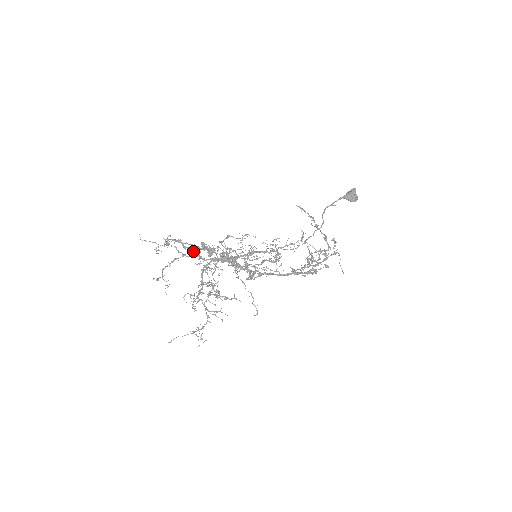
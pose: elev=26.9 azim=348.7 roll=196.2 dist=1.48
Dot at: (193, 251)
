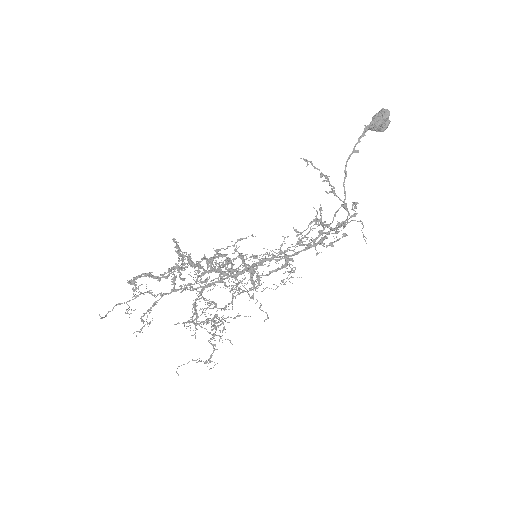
Dot at: (172, 279)
